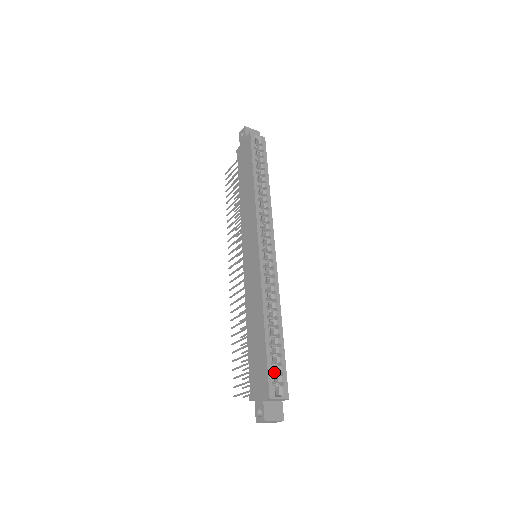
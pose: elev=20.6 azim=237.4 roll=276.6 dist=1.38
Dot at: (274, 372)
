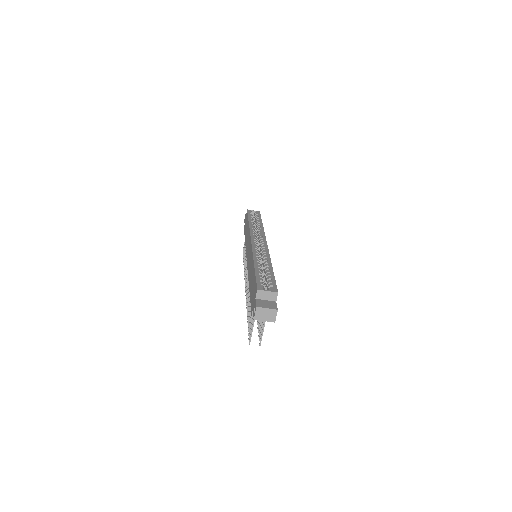
Dot at: (266, 287)
